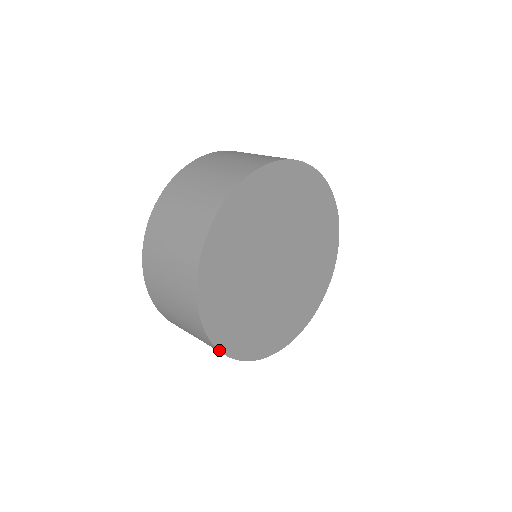
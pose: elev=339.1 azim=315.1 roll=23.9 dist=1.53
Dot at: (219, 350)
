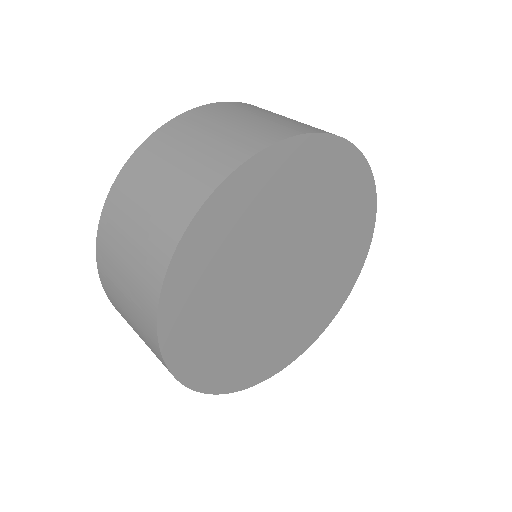
Dot at: occluded
